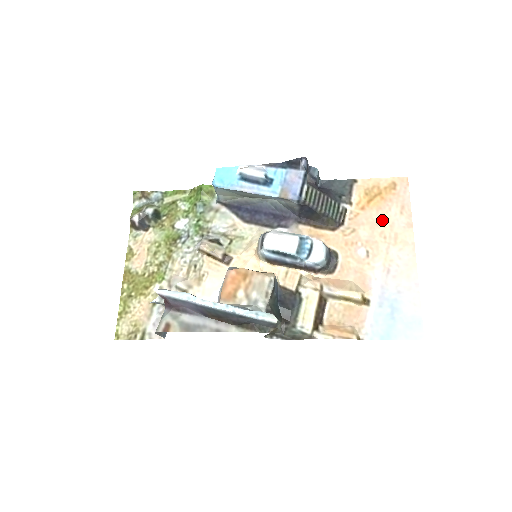
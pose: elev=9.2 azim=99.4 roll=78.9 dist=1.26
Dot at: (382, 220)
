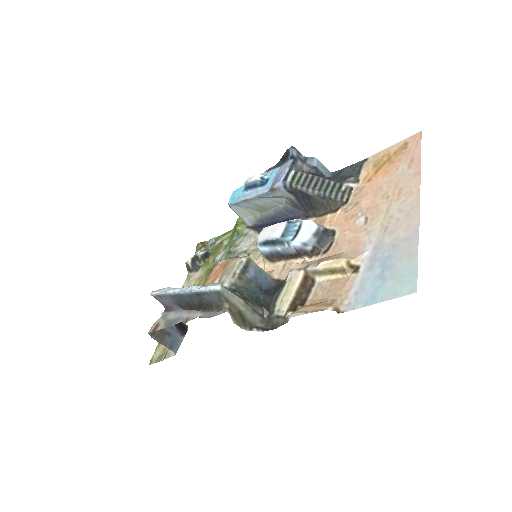
Dot at: (387, 182)
